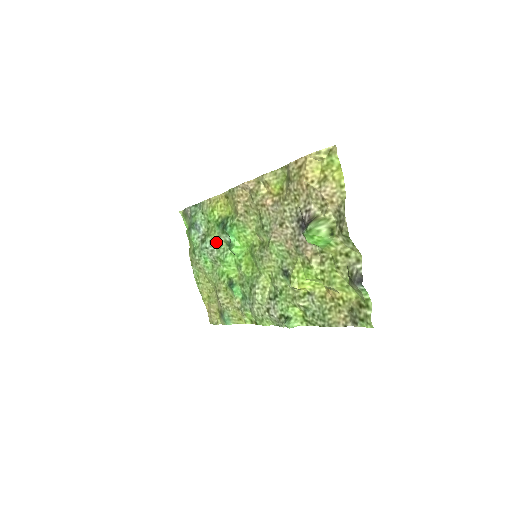
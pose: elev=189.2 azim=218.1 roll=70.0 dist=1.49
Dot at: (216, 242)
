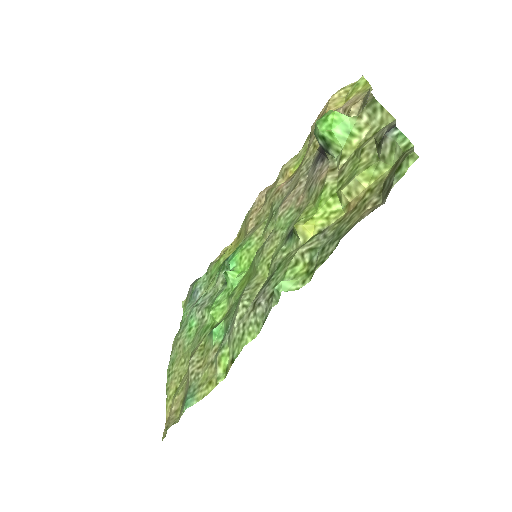
Dot at: (211, 292)
